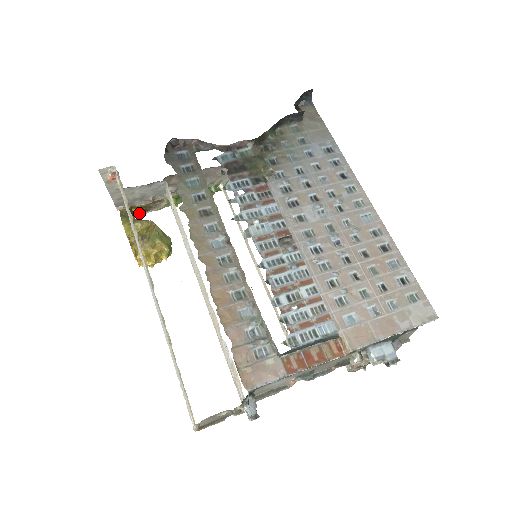
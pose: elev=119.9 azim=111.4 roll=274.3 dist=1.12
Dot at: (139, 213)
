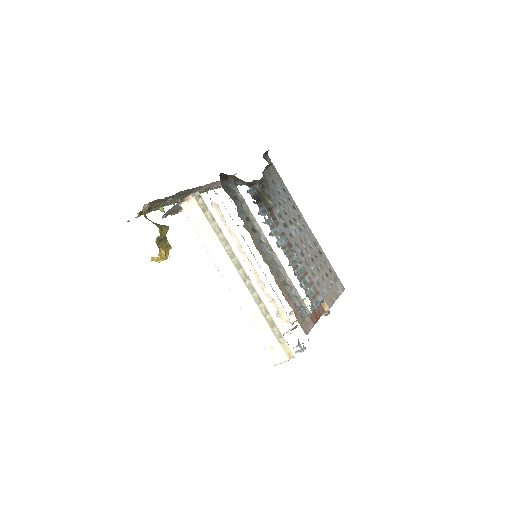
Dot at: (137, 216)
